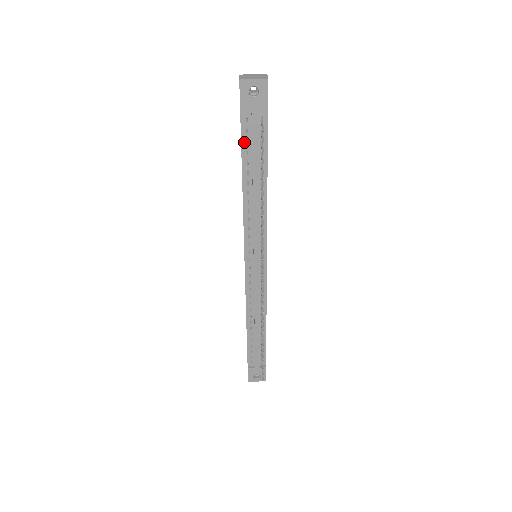
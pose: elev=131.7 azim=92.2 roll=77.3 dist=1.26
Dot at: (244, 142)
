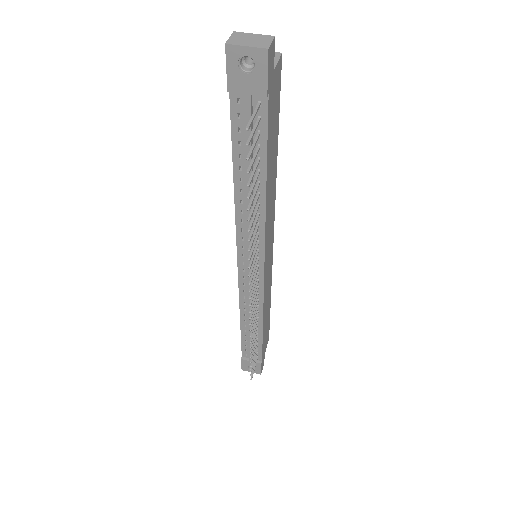
Dot at: (235, 129)
